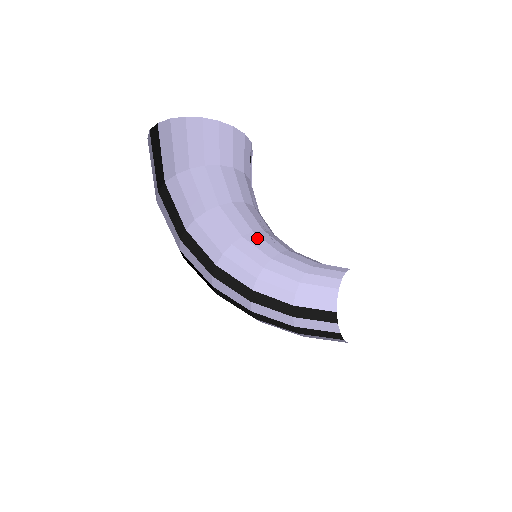
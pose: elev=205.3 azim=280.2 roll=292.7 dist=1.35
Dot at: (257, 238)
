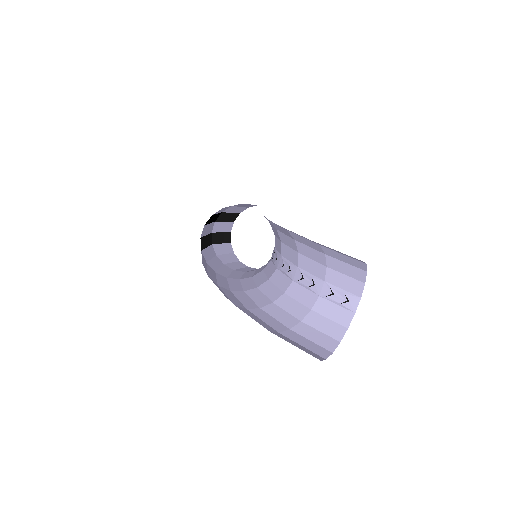
Dot at: occluded
